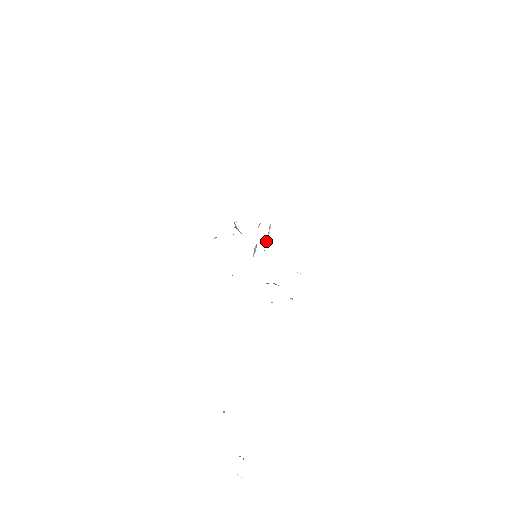
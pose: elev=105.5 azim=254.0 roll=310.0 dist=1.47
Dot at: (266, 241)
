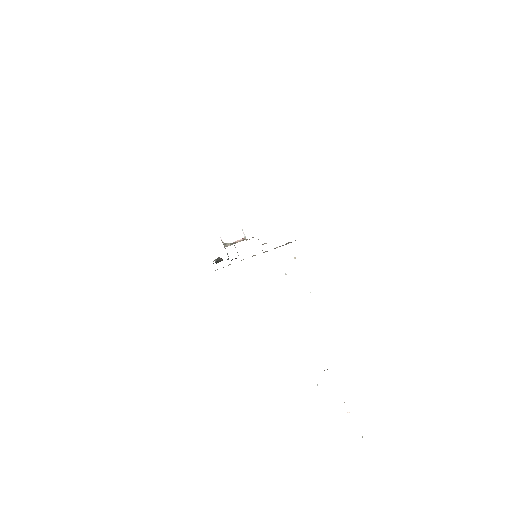
Dot at: occluded
